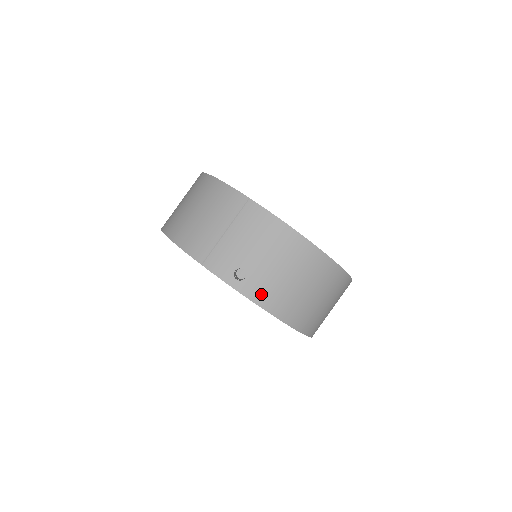
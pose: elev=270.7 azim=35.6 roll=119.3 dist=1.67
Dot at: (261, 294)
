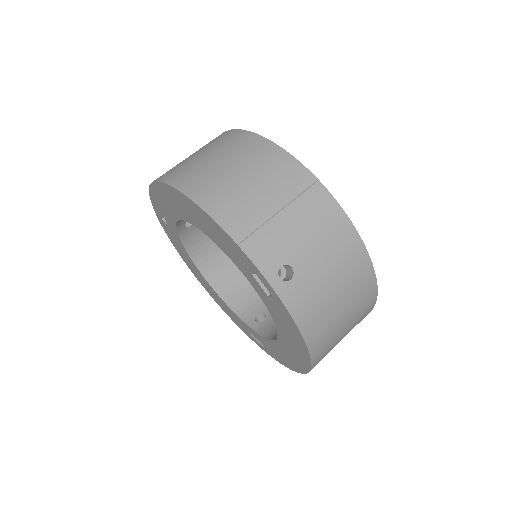
Dot at: (302, 306)
